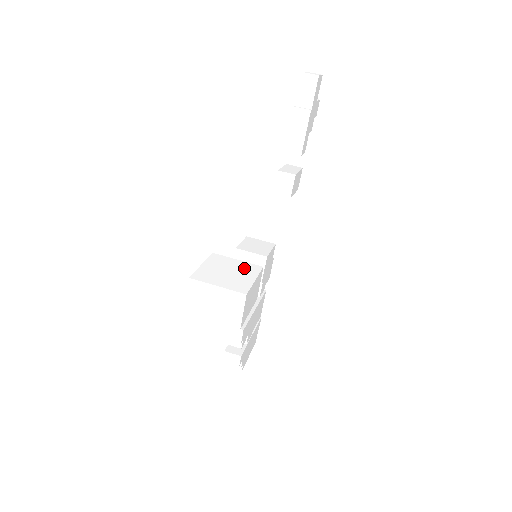
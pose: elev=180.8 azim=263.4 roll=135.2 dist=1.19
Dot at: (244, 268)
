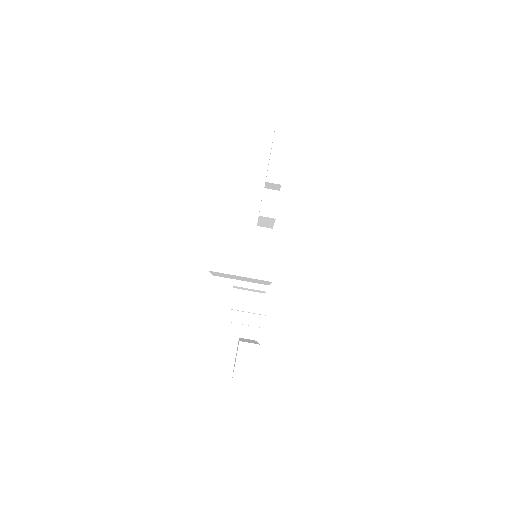
Dot at: occluded
